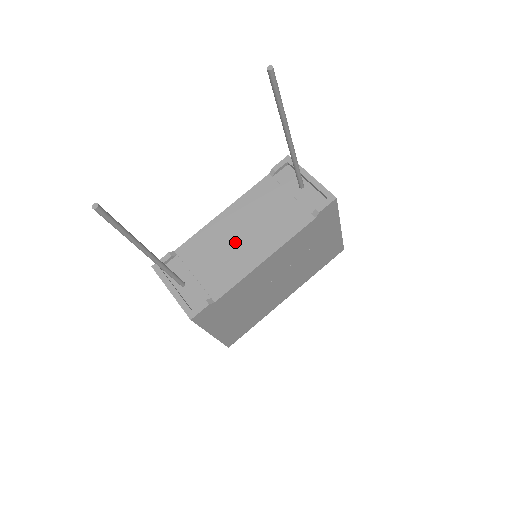
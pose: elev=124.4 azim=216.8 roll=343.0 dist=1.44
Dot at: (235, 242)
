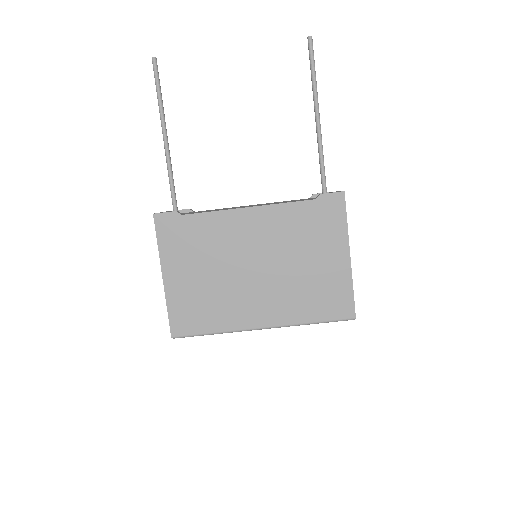
Dot at: occluded
